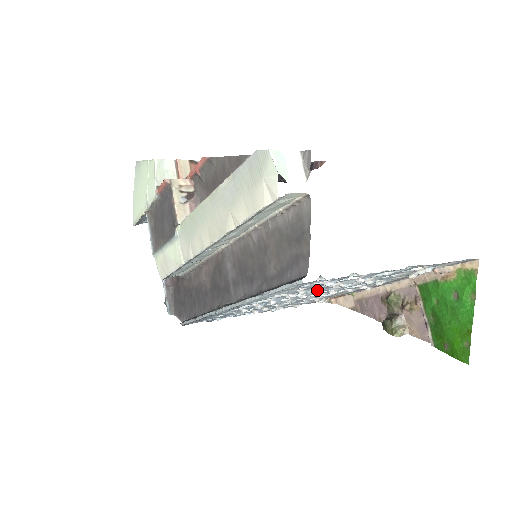
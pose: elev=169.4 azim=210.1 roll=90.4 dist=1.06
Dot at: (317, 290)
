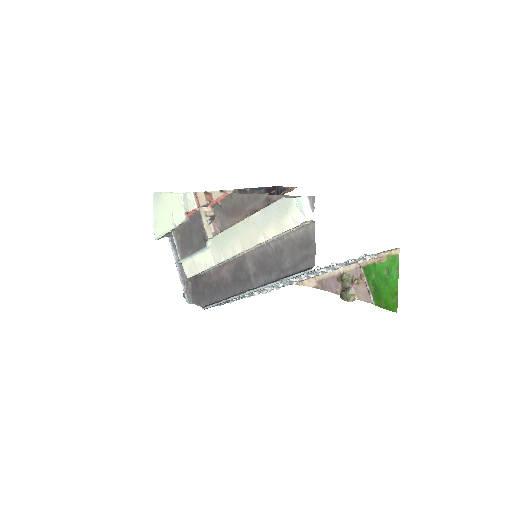
Dot at: occluded
